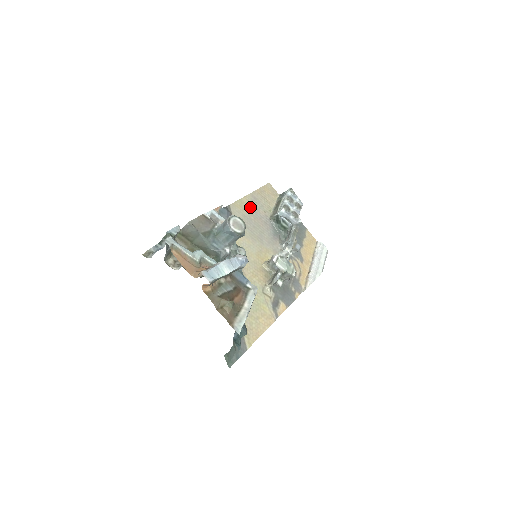
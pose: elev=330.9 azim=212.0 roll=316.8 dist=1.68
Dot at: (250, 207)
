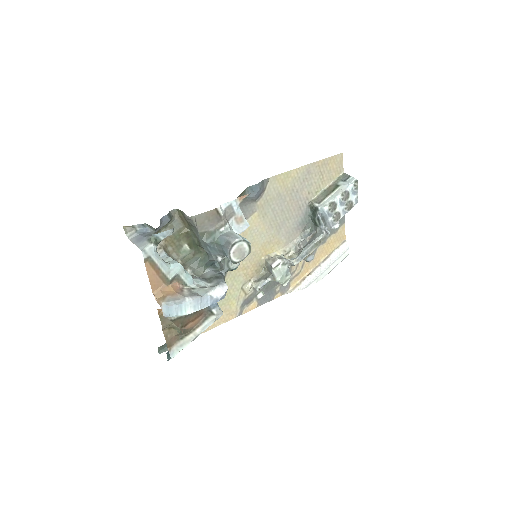
Dot at: (294, 184)
